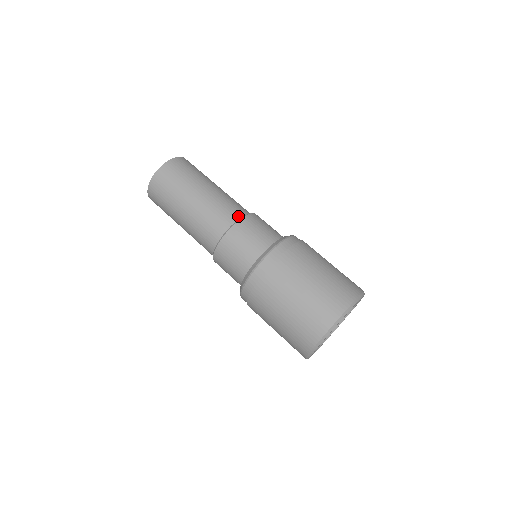
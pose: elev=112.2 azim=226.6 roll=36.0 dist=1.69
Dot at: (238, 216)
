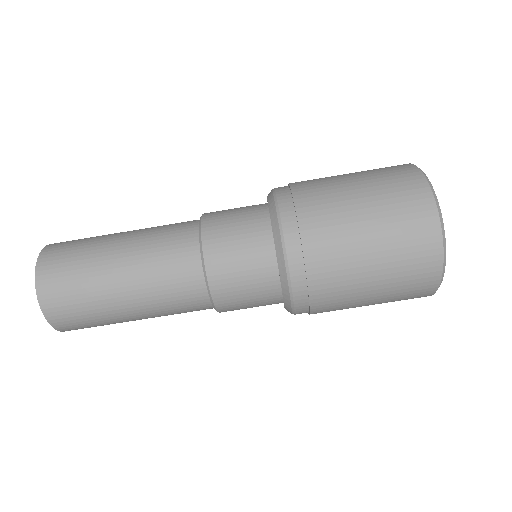
Dot at: (193, 238)
